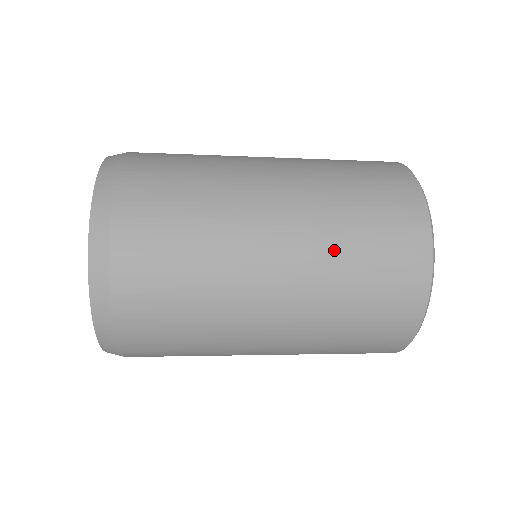
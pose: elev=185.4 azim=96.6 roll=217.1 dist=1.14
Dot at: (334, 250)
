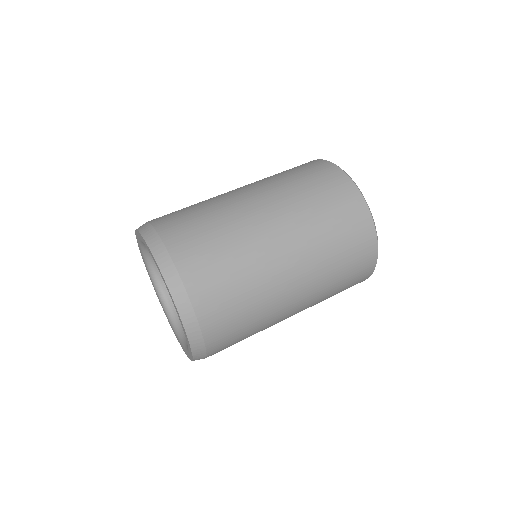
Dot at: occluded
